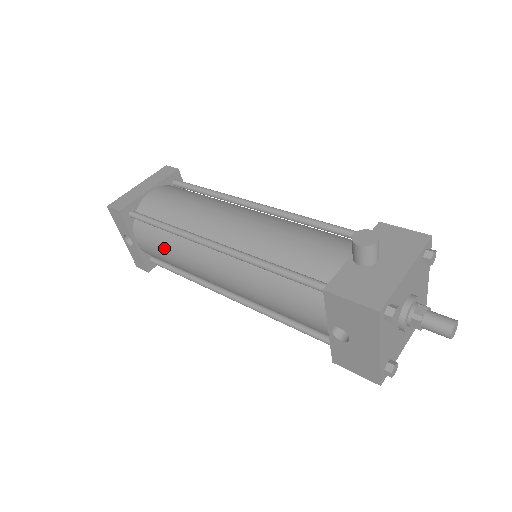
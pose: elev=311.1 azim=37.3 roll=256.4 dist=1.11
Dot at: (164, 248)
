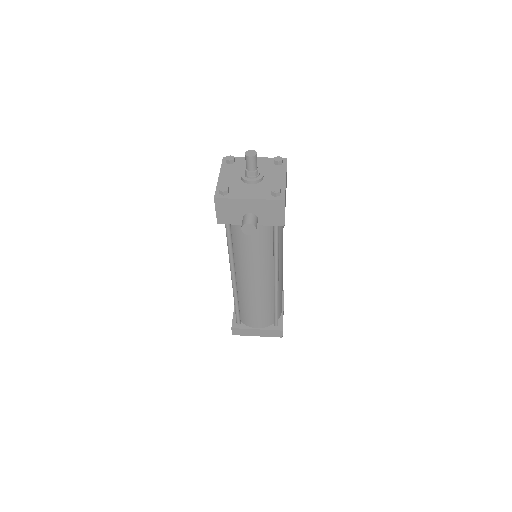
Dot at: occluded
